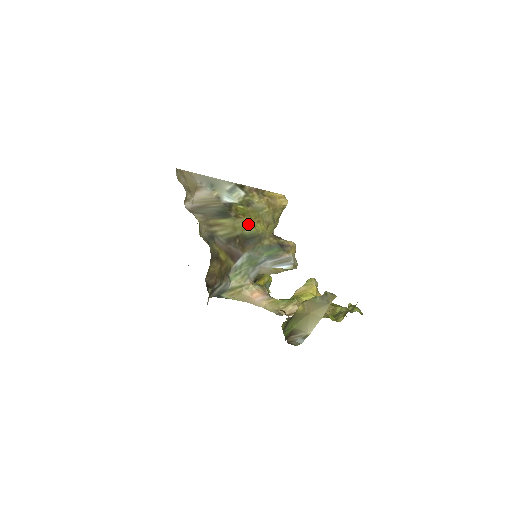
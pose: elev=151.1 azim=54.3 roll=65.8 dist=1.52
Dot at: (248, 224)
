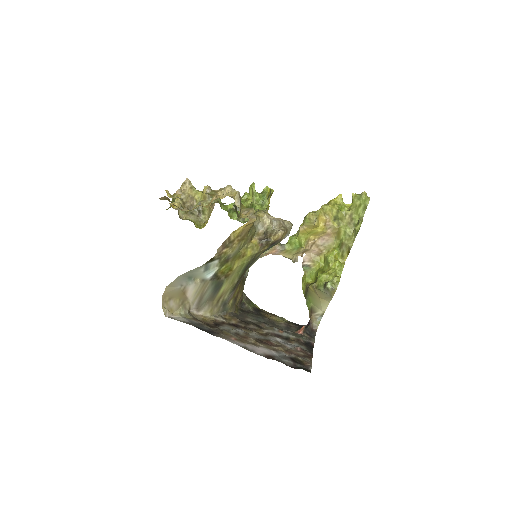
Dot at: (238, 269)
